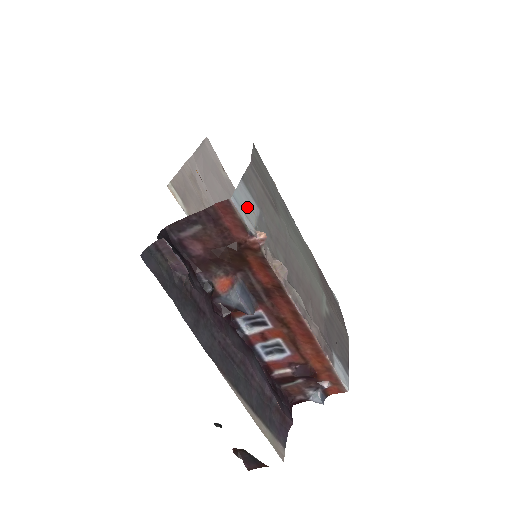
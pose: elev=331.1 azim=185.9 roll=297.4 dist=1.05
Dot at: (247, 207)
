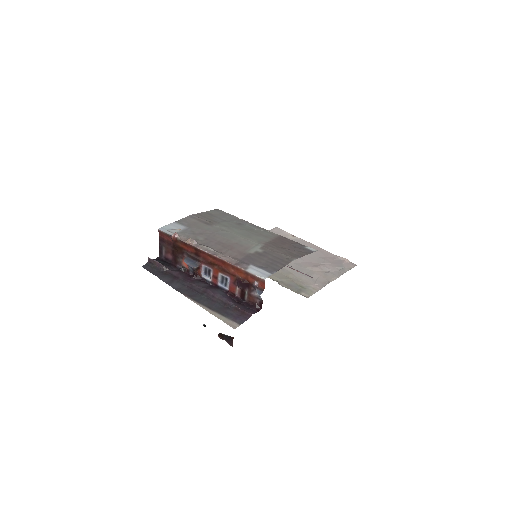
Dot at: (173, 229)
